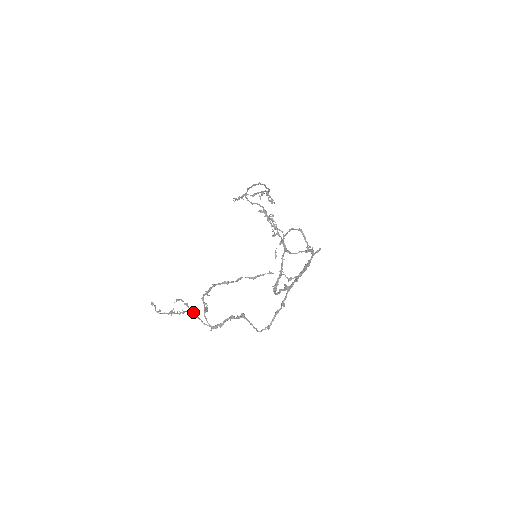
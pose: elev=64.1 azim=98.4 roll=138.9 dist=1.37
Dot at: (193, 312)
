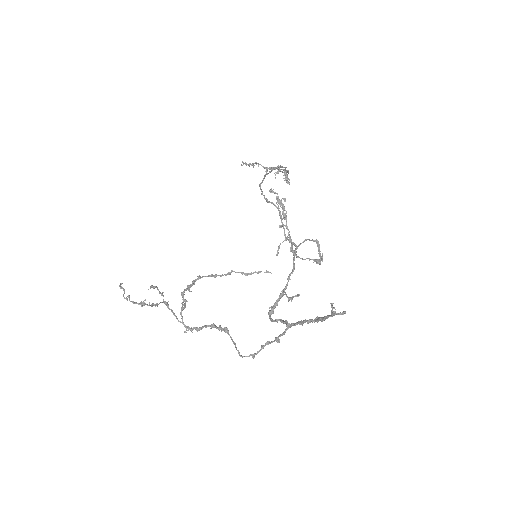
Dot at: (168, 305)
